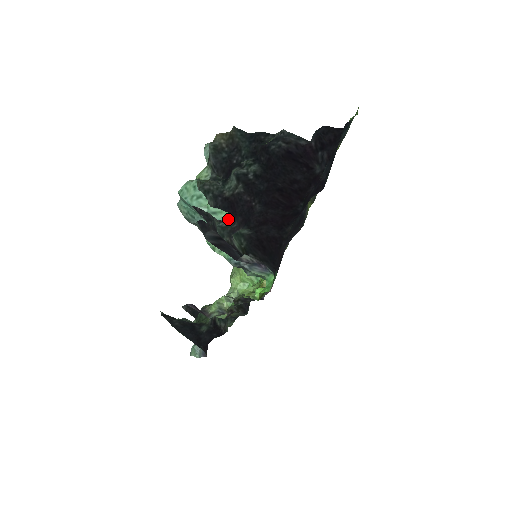
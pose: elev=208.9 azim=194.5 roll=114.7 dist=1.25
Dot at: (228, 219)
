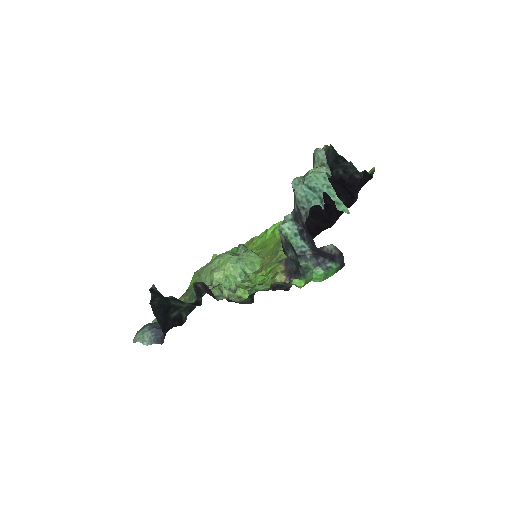
Dot at: (345, 211)
